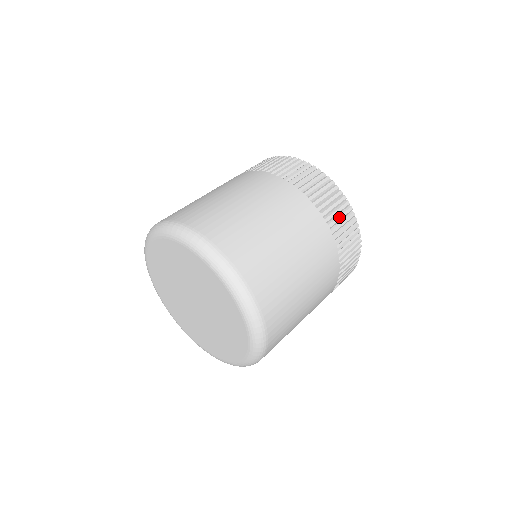
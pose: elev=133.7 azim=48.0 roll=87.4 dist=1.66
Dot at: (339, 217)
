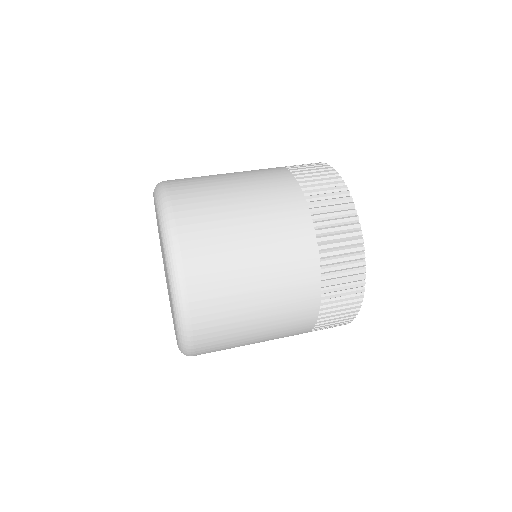
Dot at: (342, 274)
